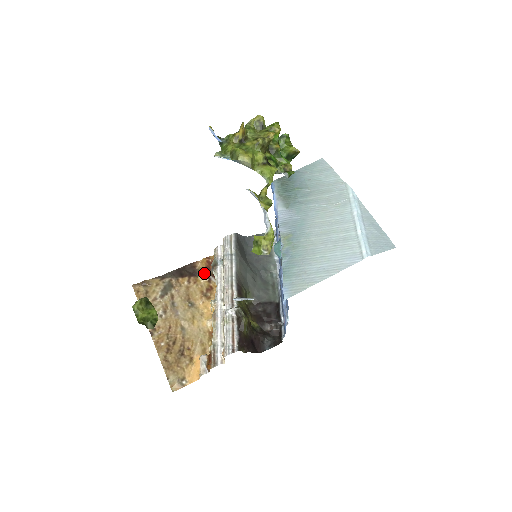
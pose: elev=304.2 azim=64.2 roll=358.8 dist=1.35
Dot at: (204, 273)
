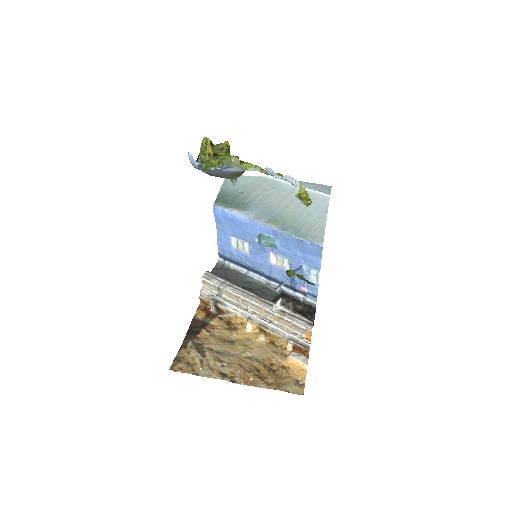
Dot at: (211, 317)
